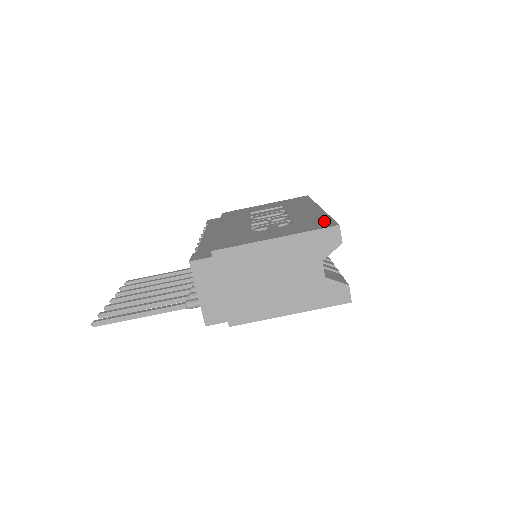
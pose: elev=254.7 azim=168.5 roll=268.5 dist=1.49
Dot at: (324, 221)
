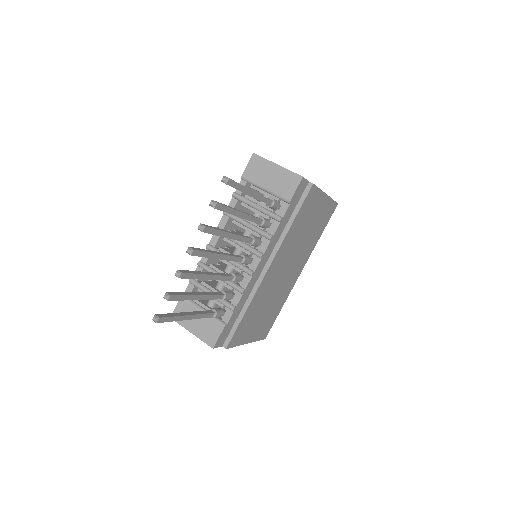
Dot at: occluded
